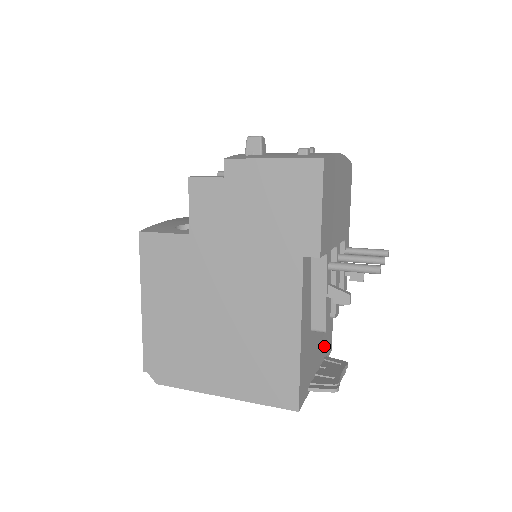
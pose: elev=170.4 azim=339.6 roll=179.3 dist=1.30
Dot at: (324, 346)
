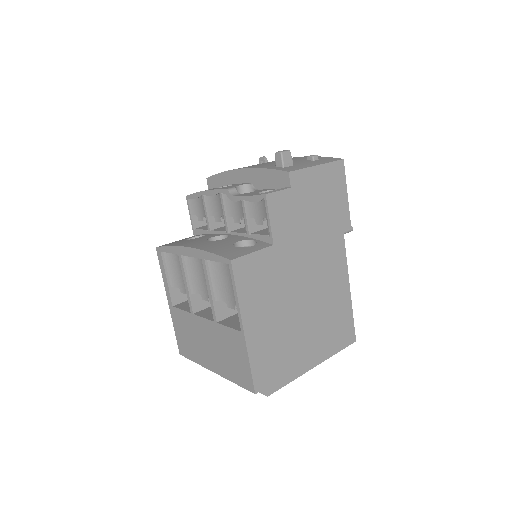
Dot at: occluded
